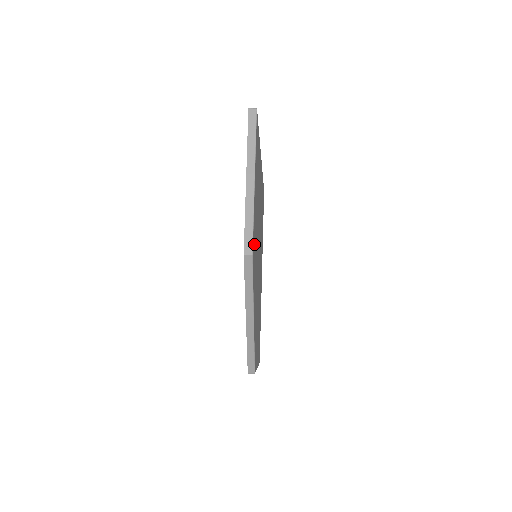
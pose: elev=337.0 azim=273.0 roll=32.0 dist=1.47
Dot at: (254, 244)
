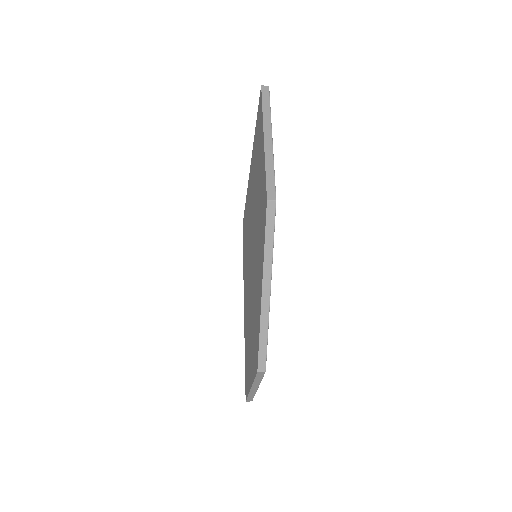
Dot at: occluded
